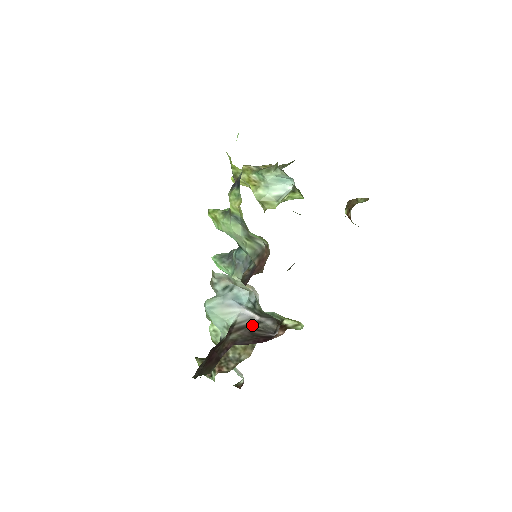
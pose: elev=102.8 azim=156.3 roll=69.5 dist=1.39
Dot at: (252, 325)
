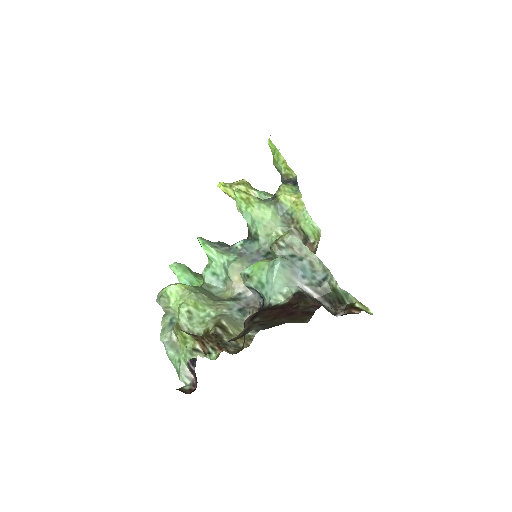
Dot at: (316, 300)
